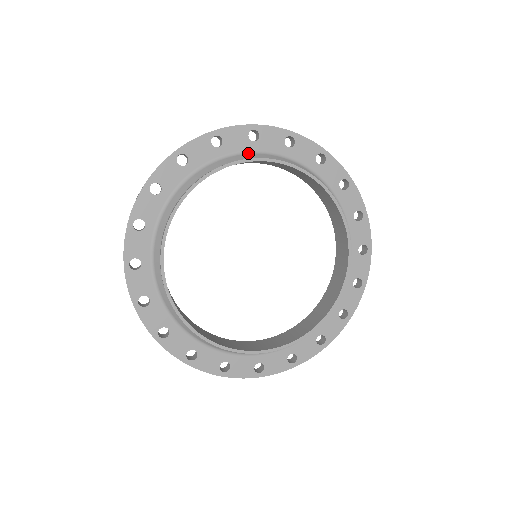
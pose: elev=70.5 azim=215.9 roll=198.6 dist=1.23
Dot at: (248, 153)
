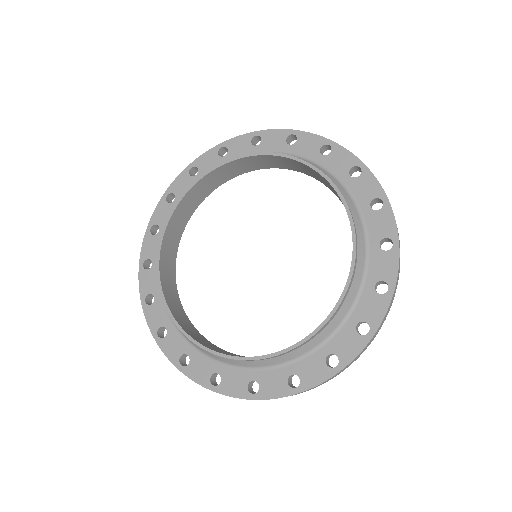
Dot at: occluded
